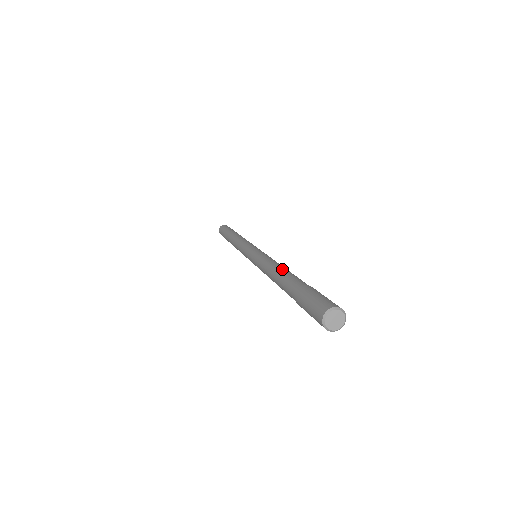
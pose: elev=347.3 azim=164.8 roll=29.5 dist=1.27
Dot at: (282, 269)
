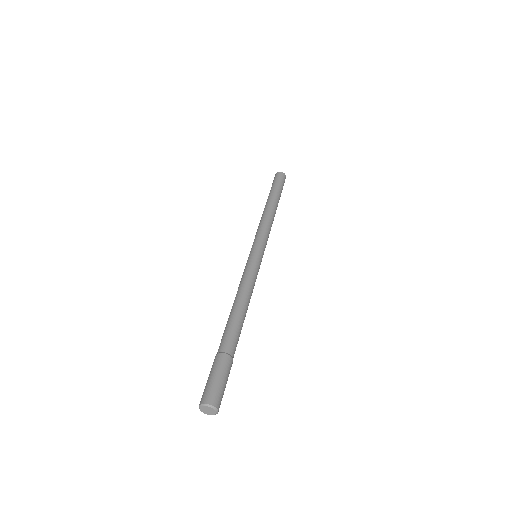
Dot at: (239, 311)
